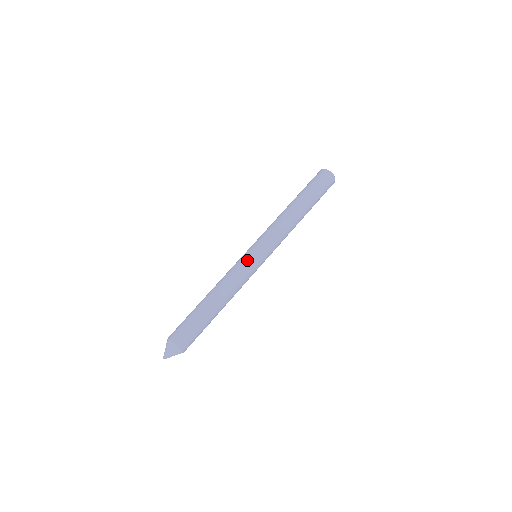
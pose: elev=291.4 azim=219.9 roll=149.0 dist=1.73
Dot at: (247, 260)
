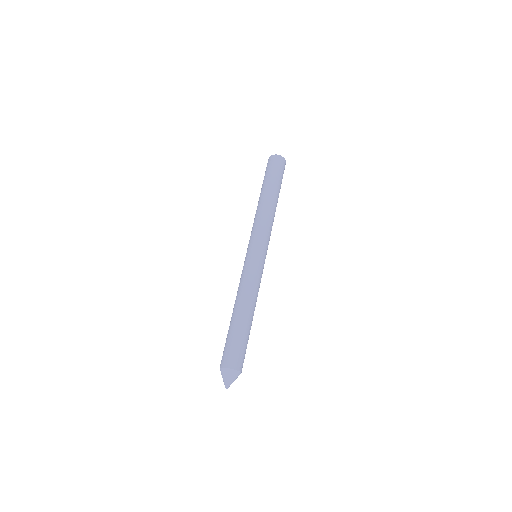
Dot at: (255, 263)
